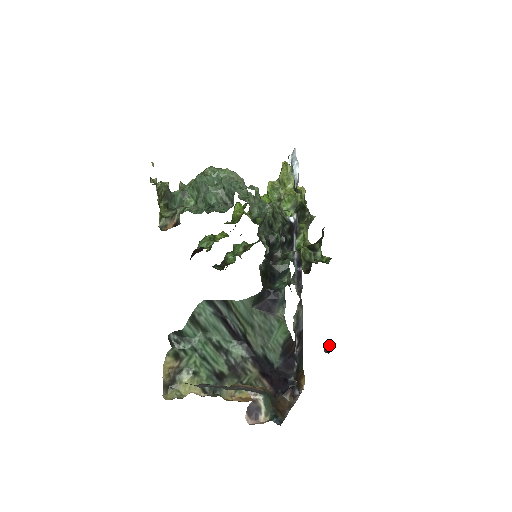
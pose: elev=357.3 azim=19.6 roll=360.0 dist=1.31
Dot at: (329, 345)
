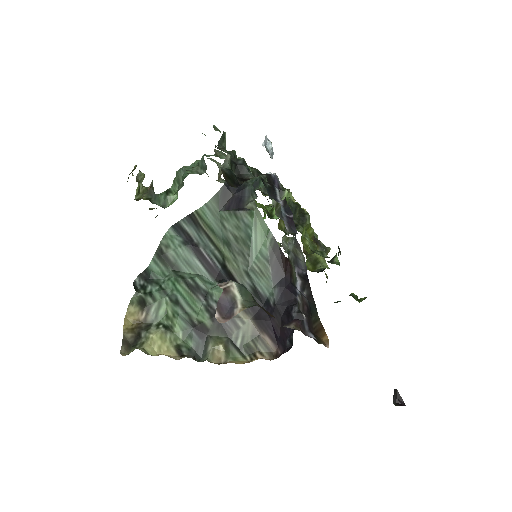
Dot at: (399, 395)
